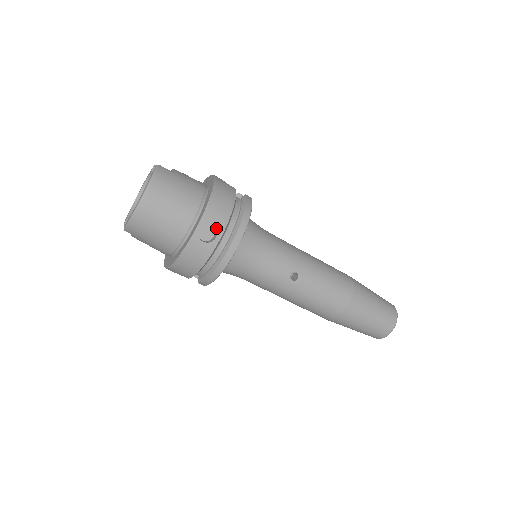
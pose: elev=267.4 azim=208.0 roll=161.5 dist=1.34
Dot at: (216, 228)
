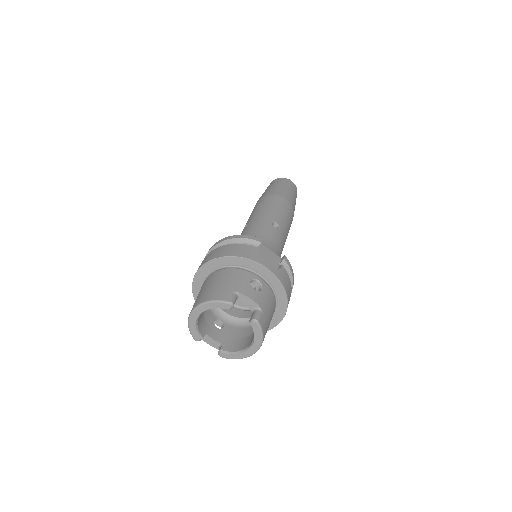
Dot at: occluded
